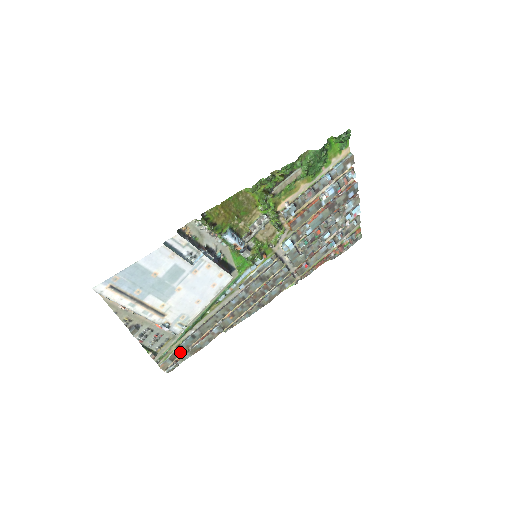
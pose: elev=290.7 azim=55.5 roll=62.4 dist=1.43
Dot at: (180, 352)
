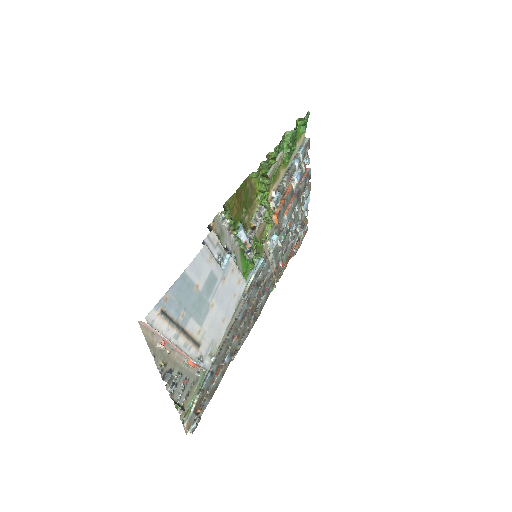
Dot at: (201, 399)
